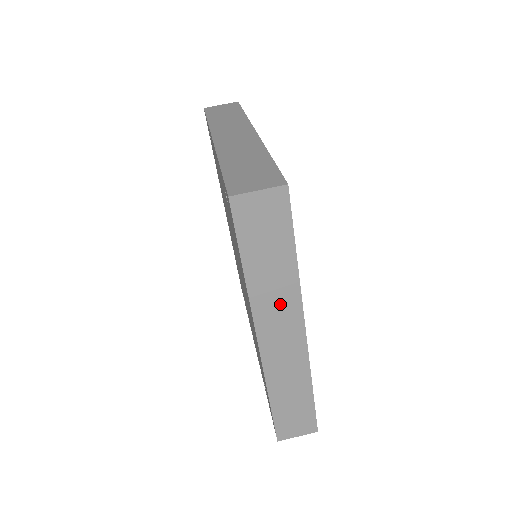
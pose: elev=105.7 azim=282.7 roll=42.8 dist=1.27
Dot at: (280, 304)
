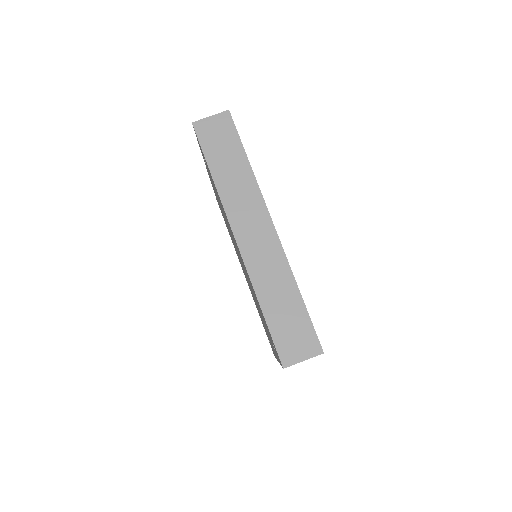
Dot at: (245, 200)
